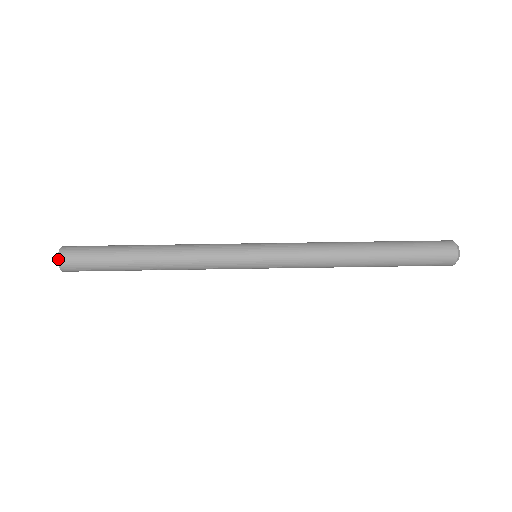
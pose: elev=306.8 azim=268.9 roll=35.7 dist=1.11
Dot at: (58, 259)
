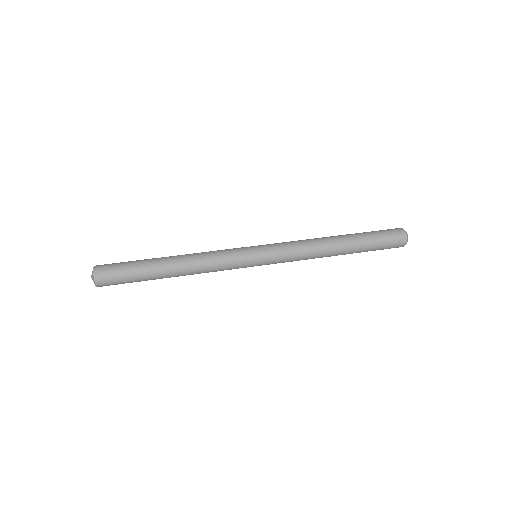
Dot at: (93, 270)
